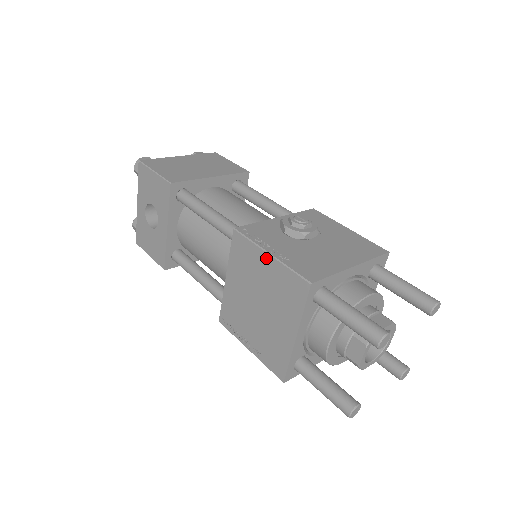
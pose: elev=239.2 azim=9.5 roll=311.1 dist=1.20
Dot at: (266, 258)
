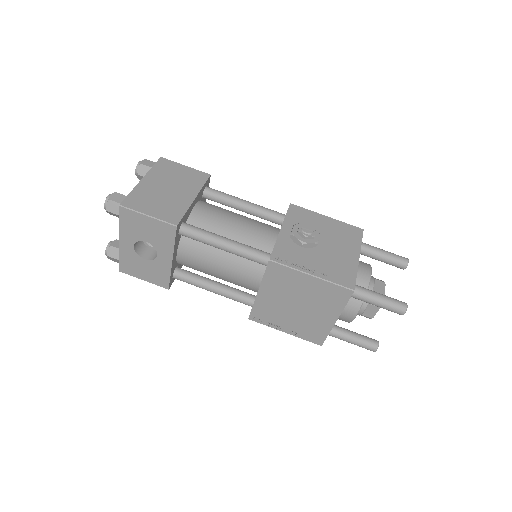
Dot at: (308, 278)
